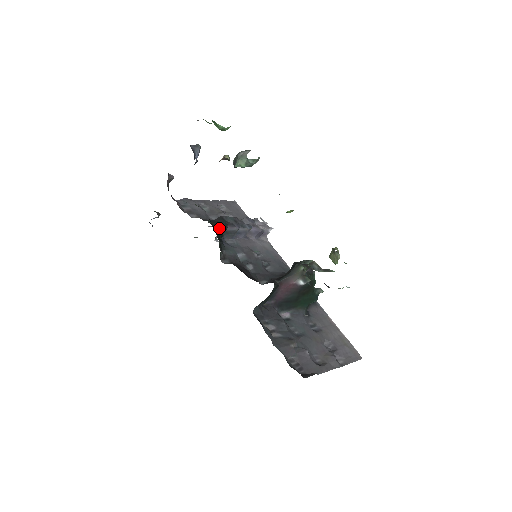
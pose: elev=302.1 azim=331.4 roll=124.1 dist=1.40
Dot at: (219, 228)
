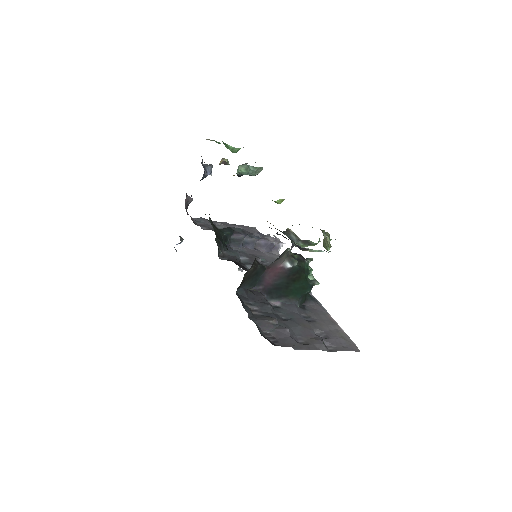
Dot at: (223, 232)
